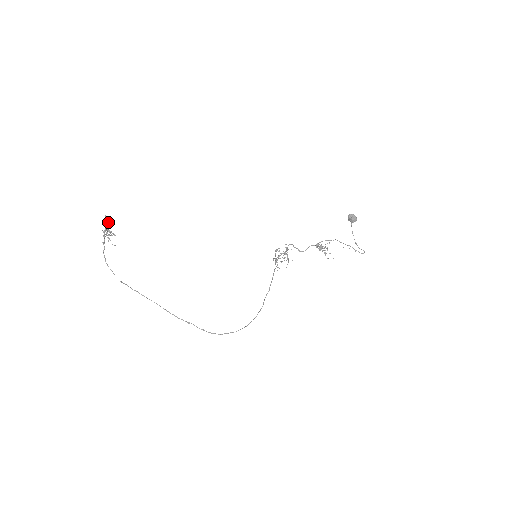
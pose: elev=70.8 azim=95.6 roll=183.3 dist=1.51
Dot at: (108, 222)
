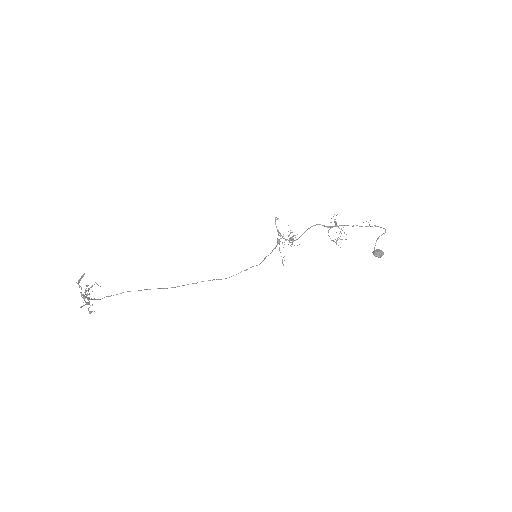
Dot at: occluded
